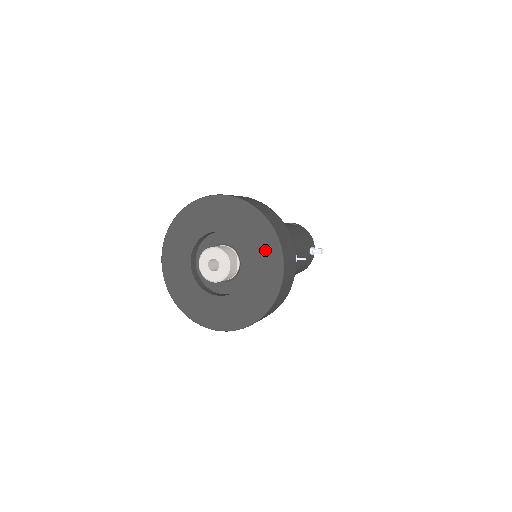
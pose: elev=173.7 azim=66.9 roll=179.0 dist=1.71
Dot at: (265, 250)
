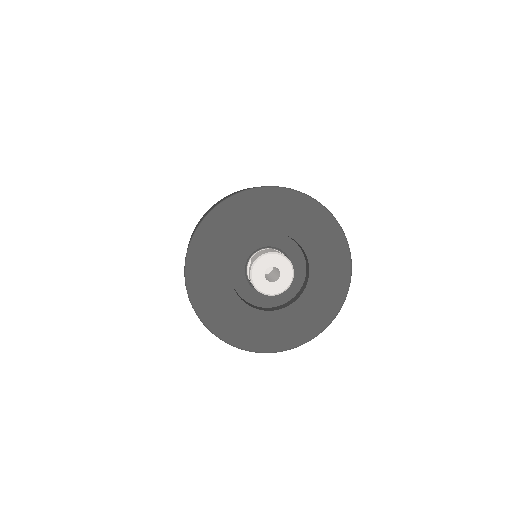
Dot at: (332, 258)
